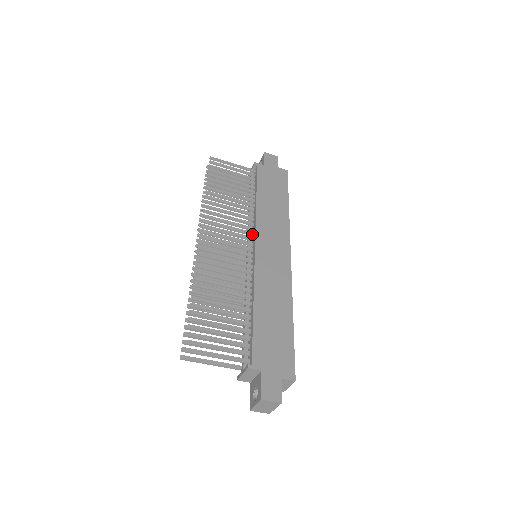
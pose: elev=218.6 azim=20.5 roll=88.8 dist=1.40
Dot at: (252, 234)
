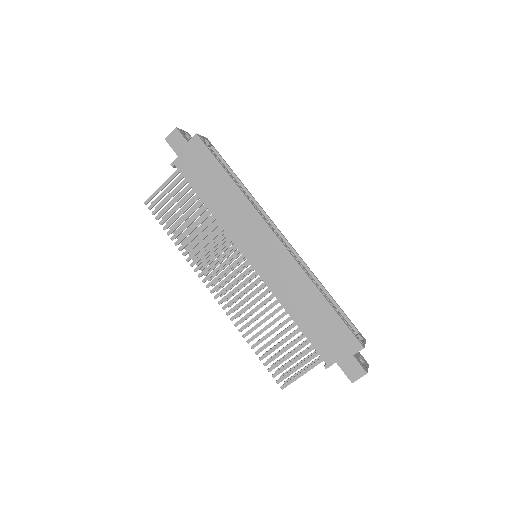
Dot at: (235, 245)
